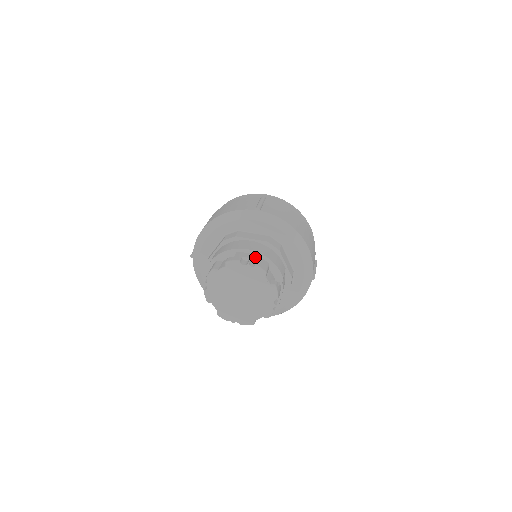
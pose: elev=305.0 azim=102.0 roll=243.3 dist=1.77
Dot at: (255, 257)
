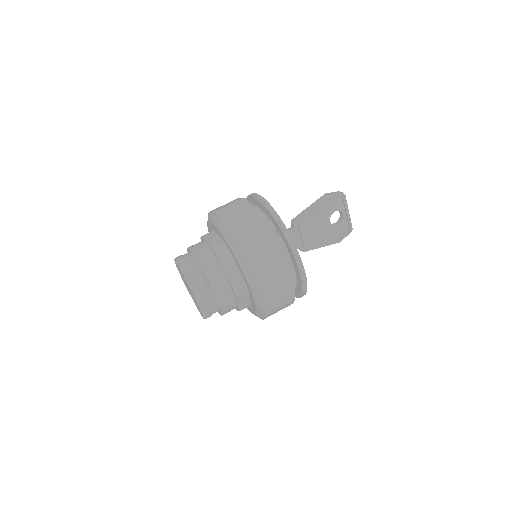
Dot at: (191, 259)
